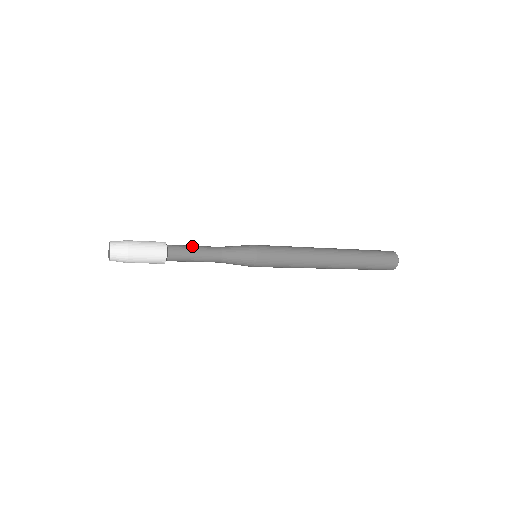
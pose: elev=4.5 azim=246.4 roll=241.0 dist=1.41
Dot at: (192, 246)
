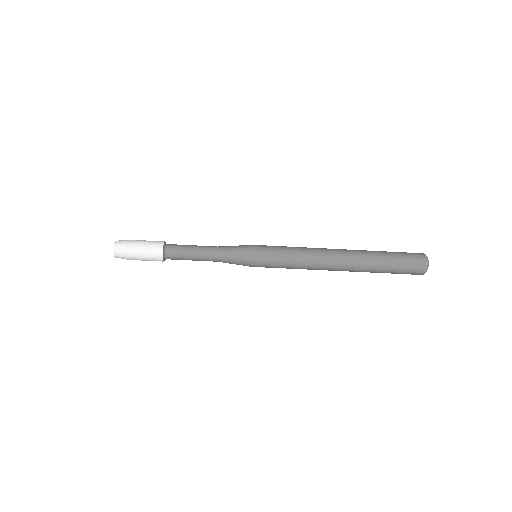
Dot at: (190, 245)
